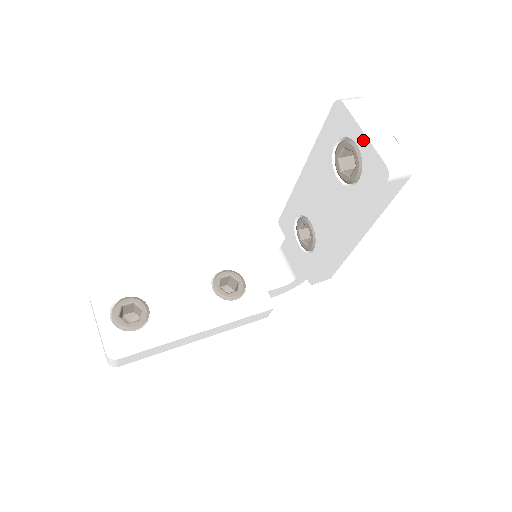
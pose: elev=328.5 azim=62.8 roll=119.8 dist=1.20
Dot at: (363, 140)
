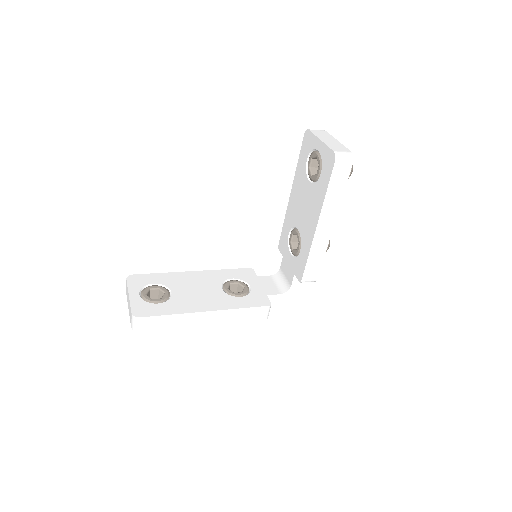
Dot at: (320, 145)
